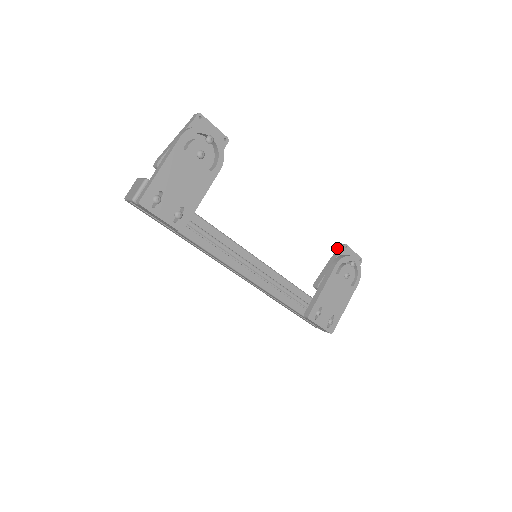
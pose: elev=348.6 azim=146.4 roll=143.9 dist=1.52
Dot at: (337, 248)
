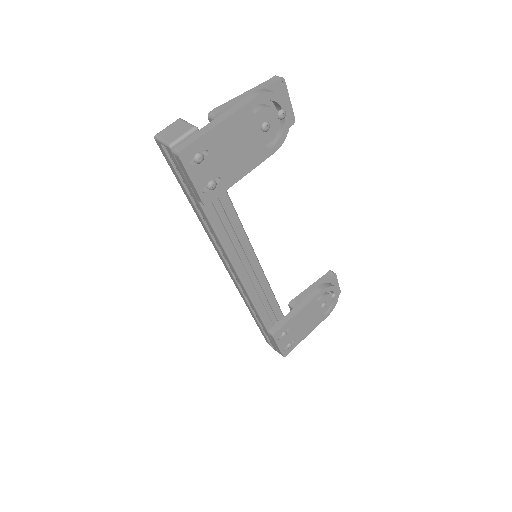
Dot at: occluded
